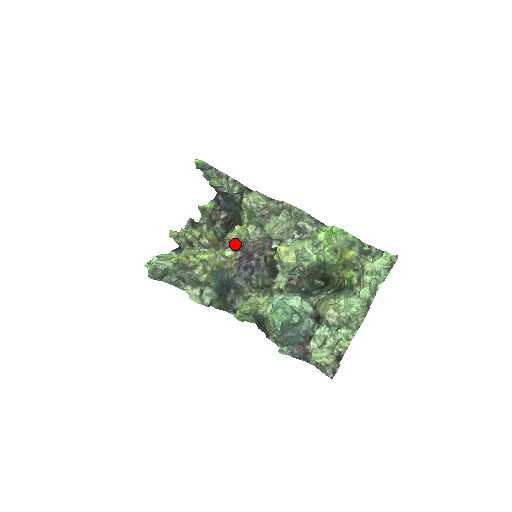
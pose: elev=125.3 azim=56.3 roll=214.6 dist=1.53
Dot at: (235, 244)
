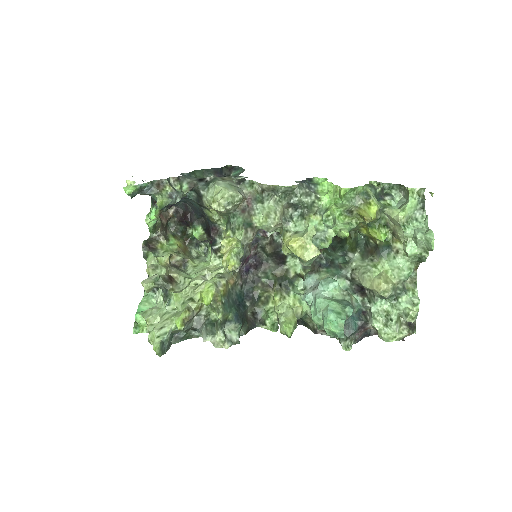
Dot at: occluded
